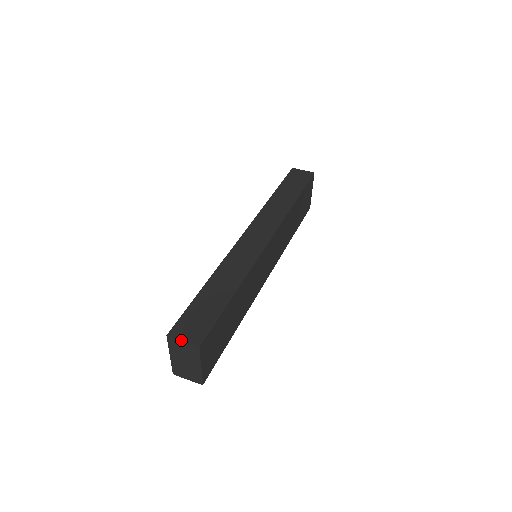
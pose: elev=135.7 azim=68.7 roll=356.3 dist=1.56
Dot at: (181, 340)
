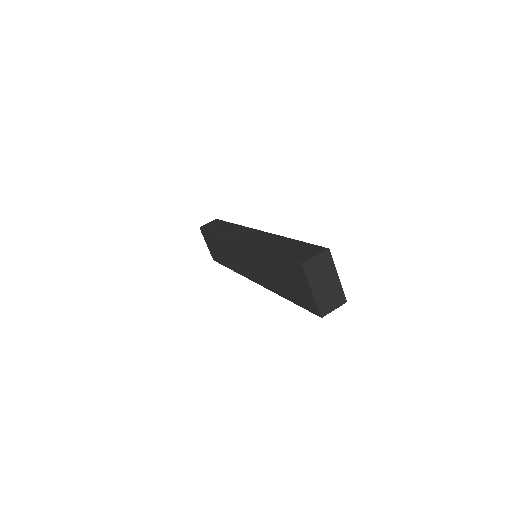
Dot at: (314, 256)
